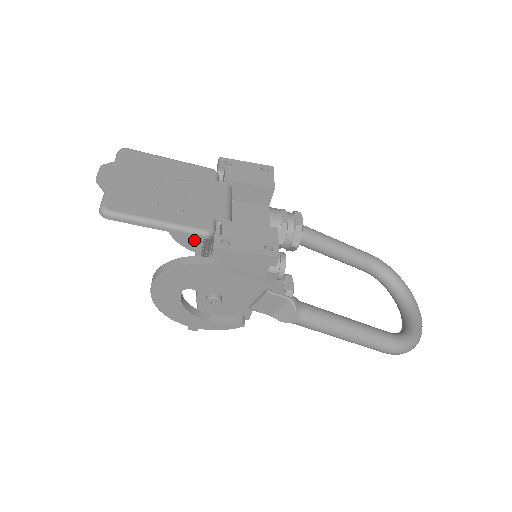
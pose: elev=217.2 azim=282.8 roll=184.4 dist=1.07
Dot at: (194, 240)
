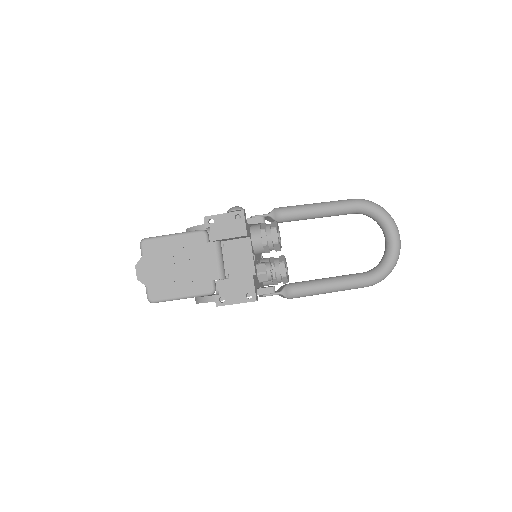
Dot at: occluded
